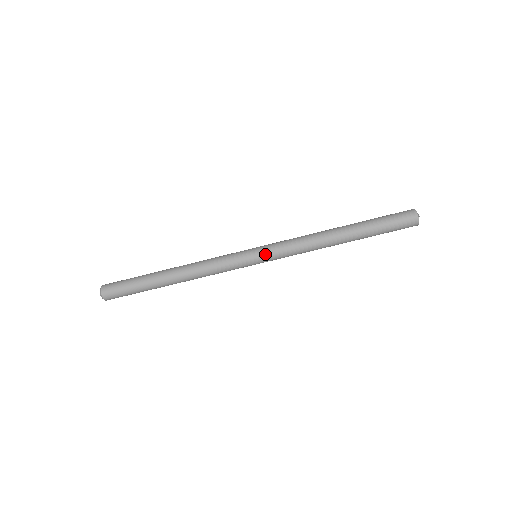
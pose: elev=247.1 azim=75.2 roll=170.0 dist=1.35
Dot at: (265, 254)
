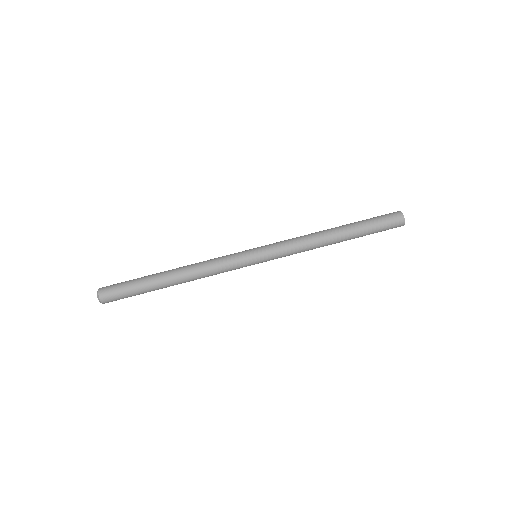
Dot at: (266, 252)
